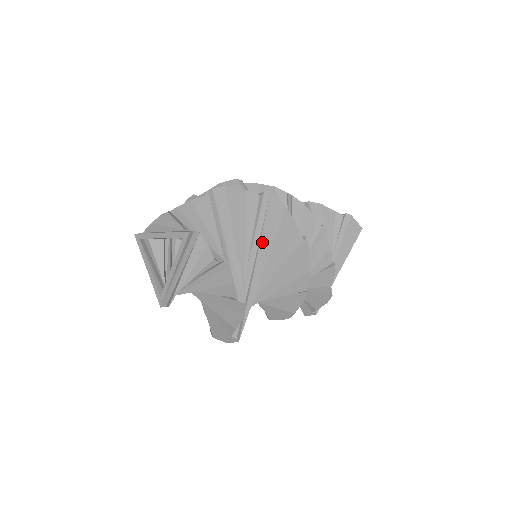
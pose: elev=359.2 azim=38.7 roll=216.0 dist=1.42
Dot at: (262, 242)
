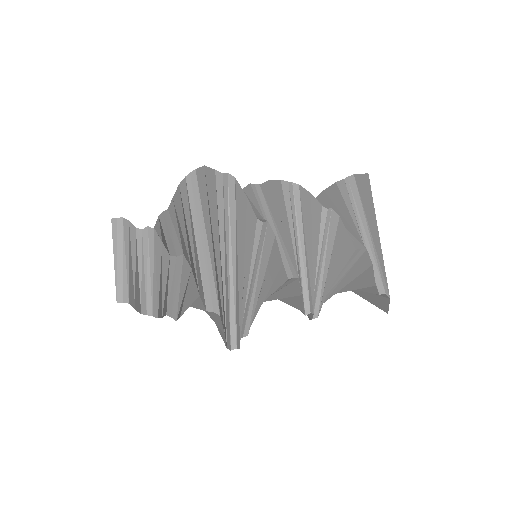
Dot at: (203, 209)
